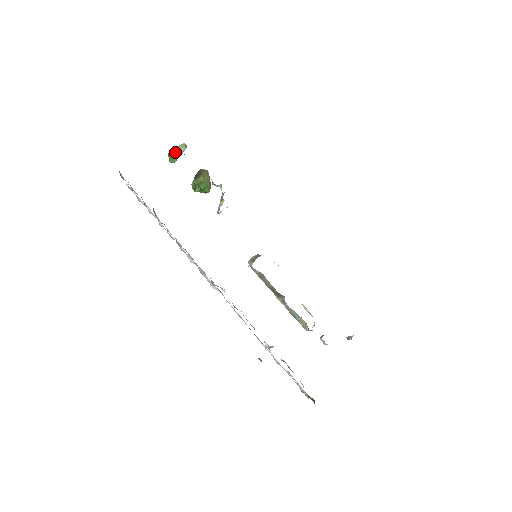
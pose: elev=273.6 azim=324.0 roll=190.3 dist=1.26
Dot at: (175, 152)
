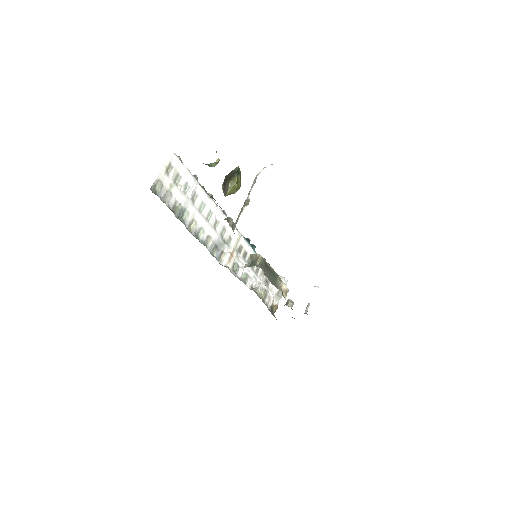
Dot at: occluded
